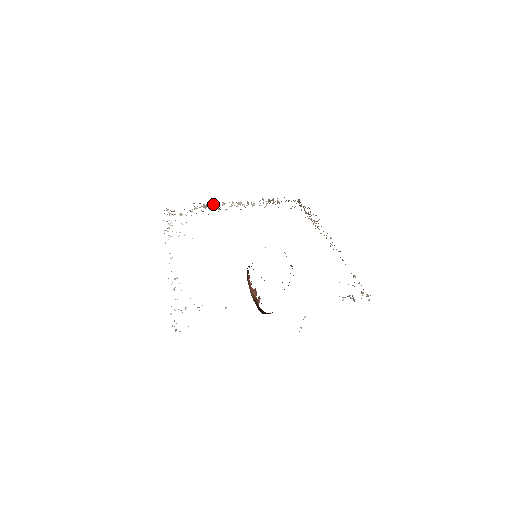
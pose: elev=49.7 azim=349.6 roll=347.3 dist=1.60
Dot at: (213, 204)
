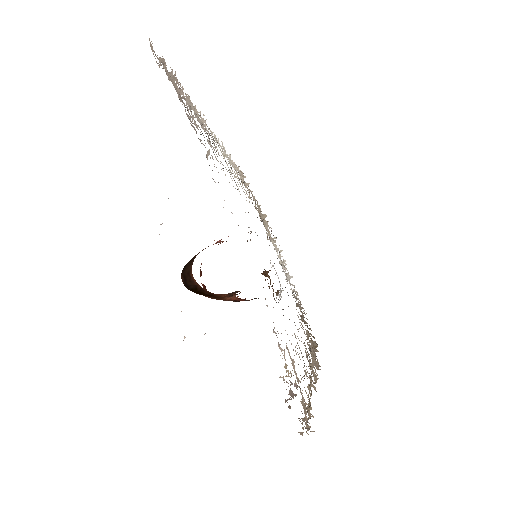
Dot at: occluded
